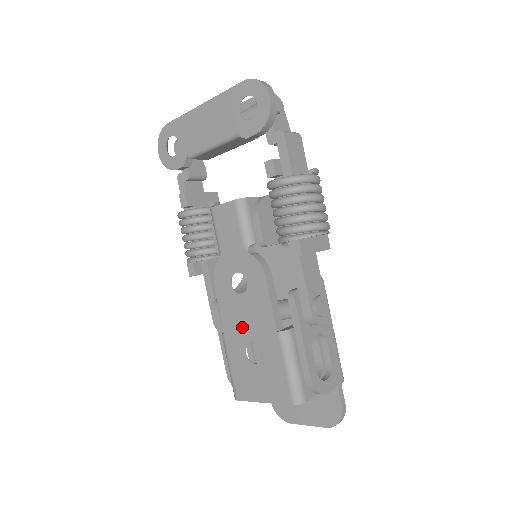
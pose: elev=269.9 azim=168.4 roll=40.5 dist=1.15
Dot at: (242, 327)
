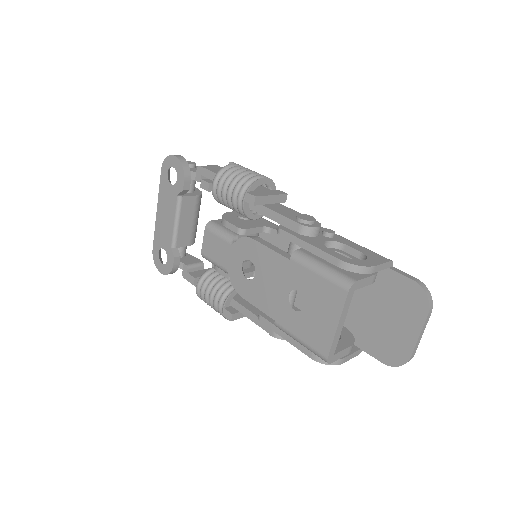
Dot at: (275, 295)
